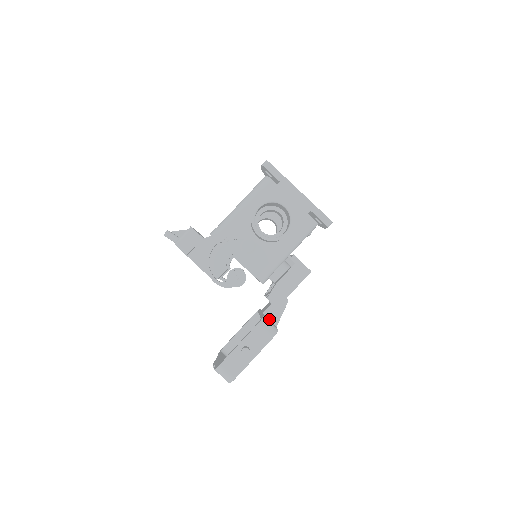
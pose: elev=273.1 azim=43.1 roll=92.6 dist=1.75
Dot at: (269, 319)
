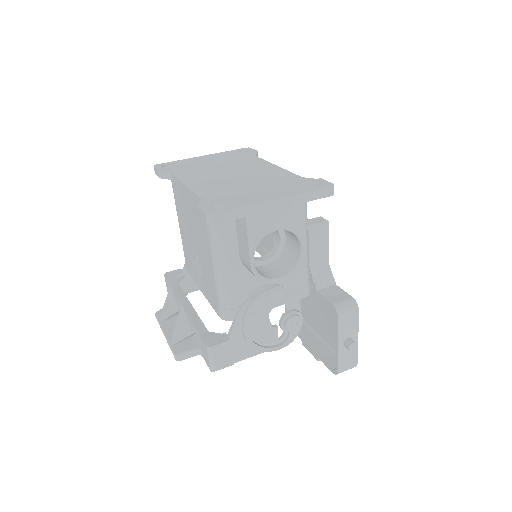
Dot at: (325, 287)
